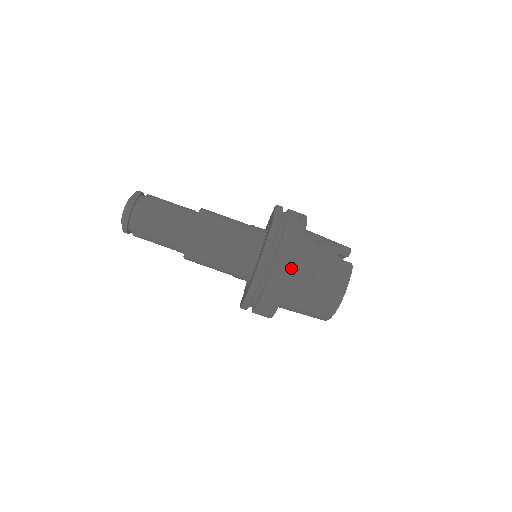
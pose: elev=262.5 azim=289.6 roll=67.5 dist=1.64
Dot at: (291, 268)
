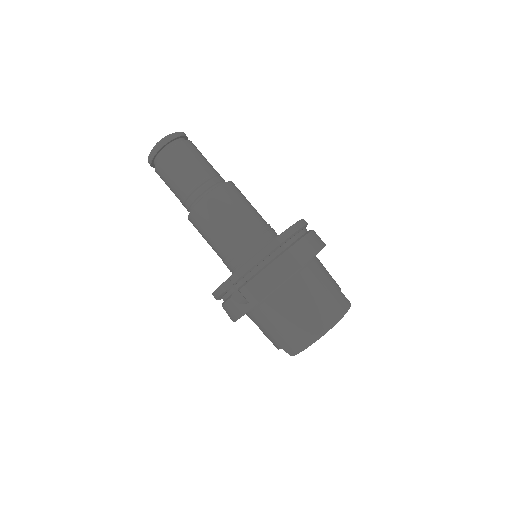
Dot at: (309, 256)
